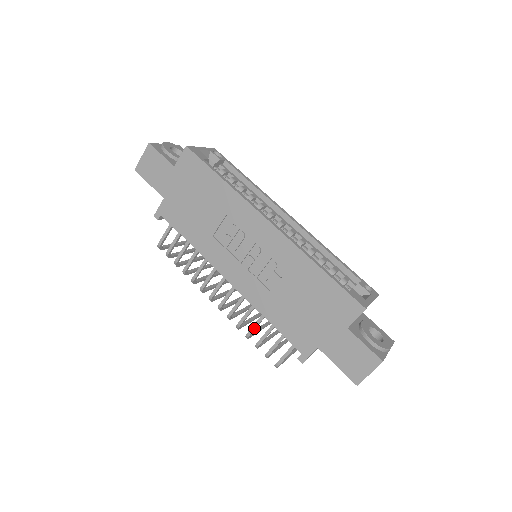
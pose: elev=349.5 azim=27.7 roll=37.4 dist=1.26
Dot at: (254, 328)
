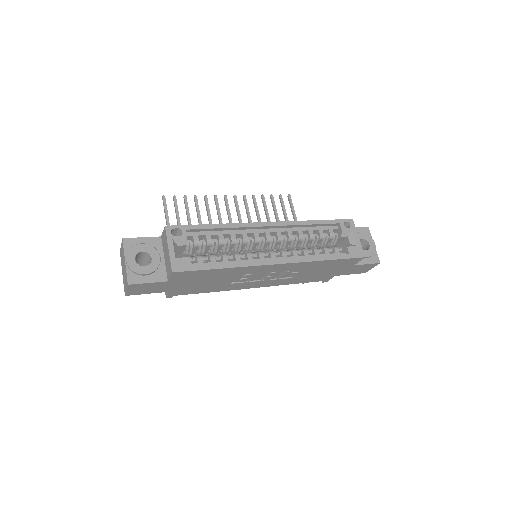
Dot at: occluded
